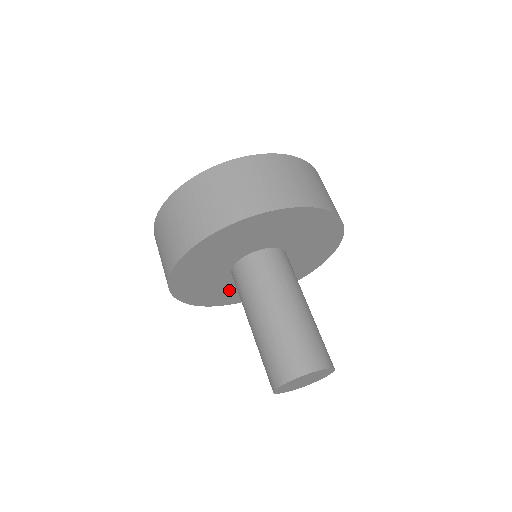
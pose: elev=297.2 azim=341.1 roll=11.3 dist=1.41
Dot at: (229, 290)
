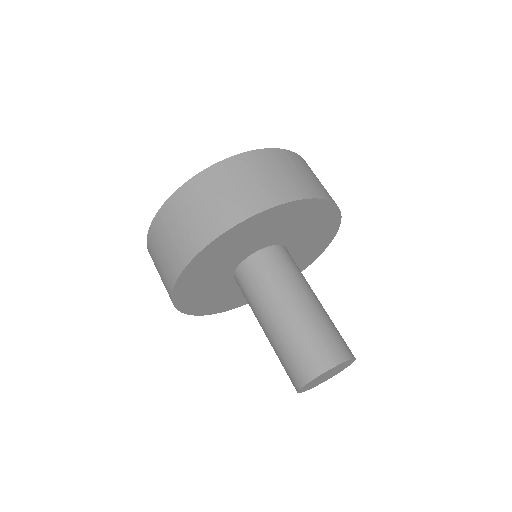
Dot at: (235, 294)
